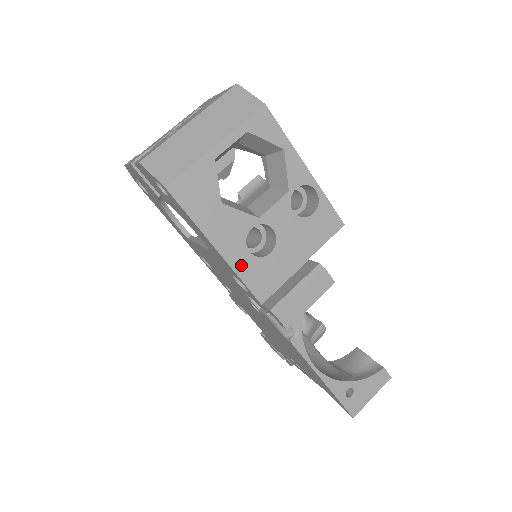
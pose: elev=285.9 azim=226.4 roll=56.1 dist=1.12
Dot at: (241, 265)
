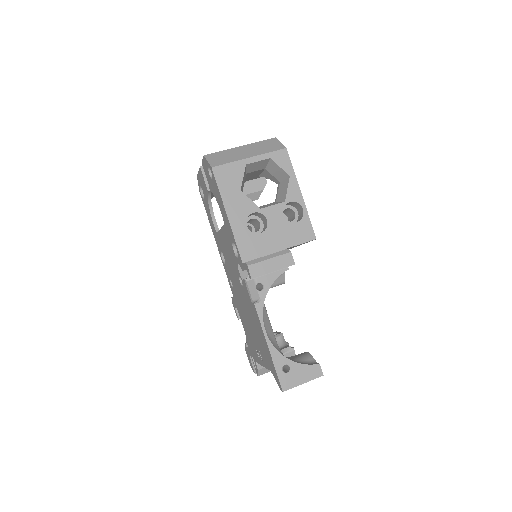
Dot at: (239, 232)
